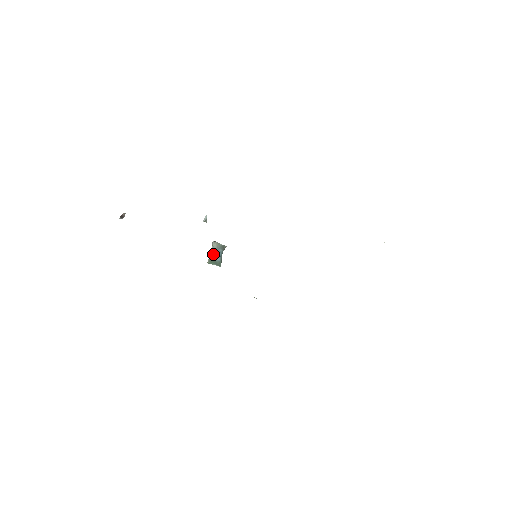
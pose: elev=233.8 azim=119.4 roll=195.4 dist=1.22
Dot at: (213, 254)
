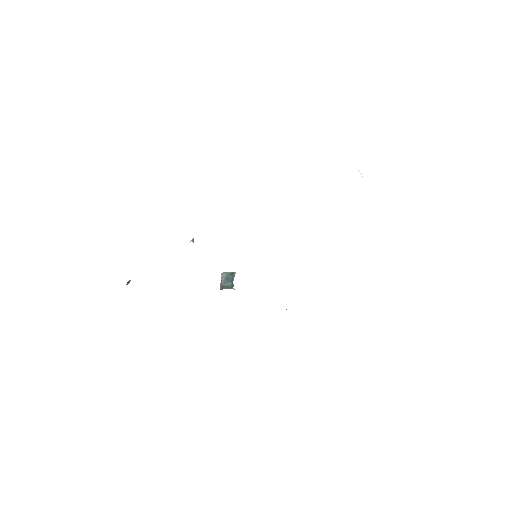
Dot at: (223, 282)
